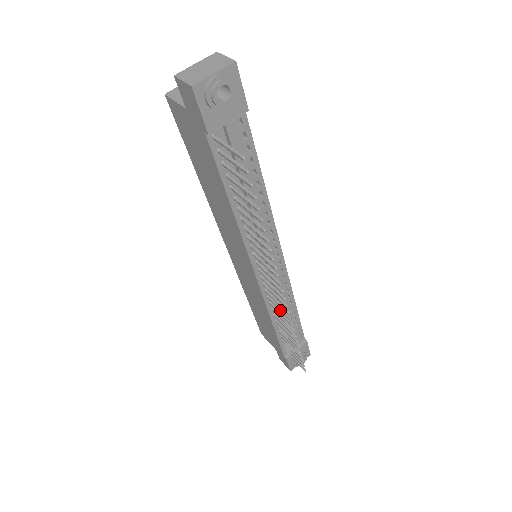
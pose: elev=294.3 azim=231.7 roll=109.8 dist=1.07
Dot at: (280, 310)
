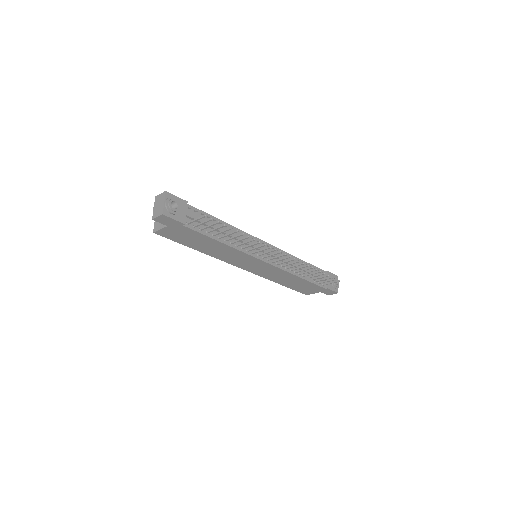
Dot at: occluded
